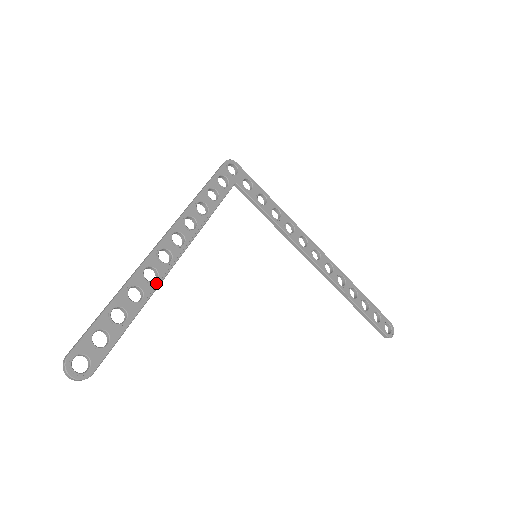
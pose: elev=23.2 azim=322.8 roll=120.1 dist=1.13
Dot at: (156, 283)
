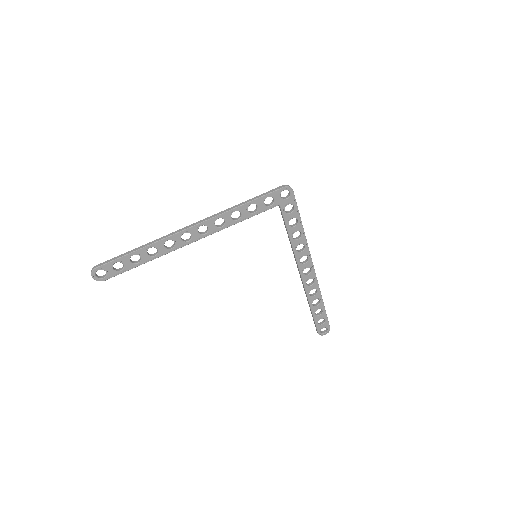
Dot at: (170, 250)
